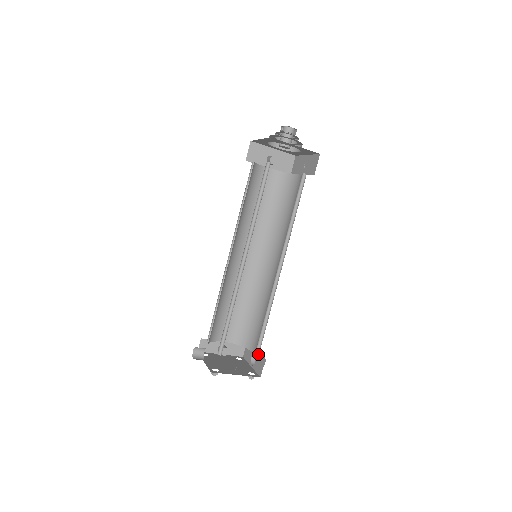
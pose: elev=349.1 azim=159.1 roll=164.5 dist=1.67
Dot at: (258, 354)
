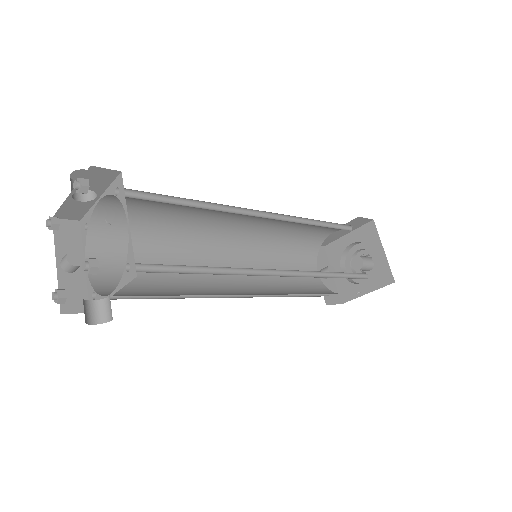
Dot at: (140, 271)
